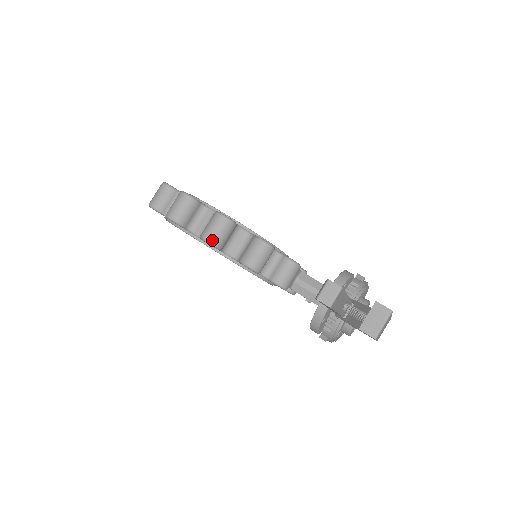
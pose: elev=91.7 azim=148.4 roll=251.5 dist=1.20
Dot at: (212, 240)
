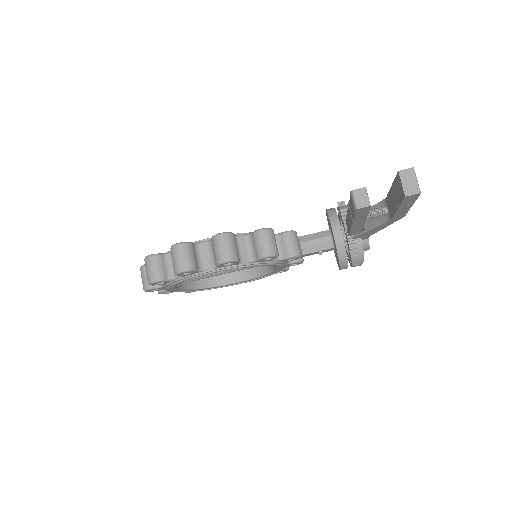
Dot at: (229, 257)
